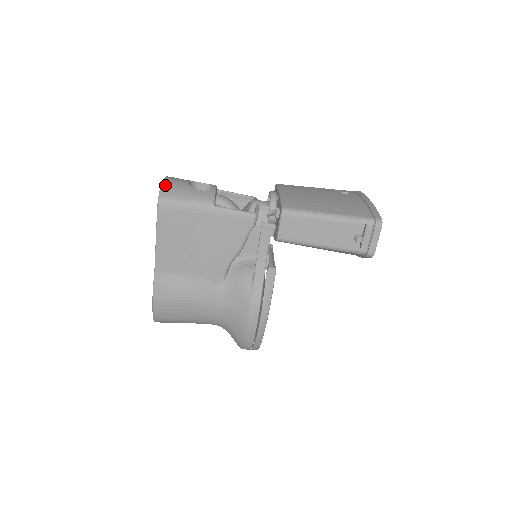
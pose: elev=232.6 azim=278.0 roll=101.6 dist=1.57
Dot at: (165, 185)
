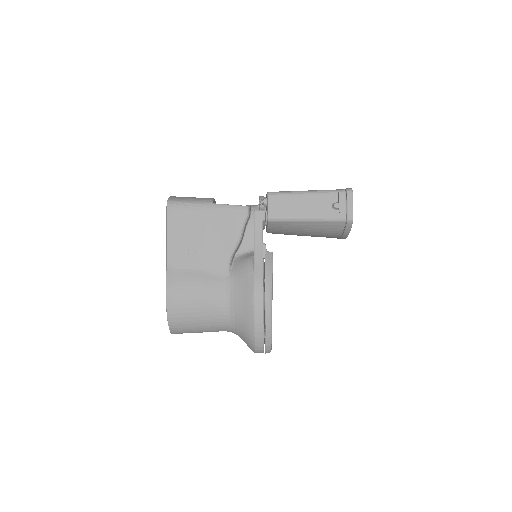
Dot at: (173, 196)
